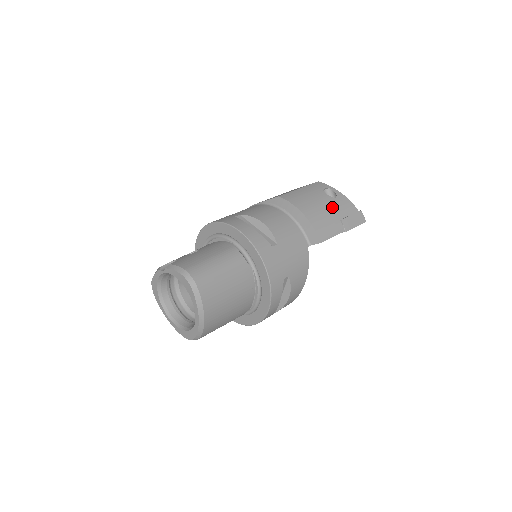
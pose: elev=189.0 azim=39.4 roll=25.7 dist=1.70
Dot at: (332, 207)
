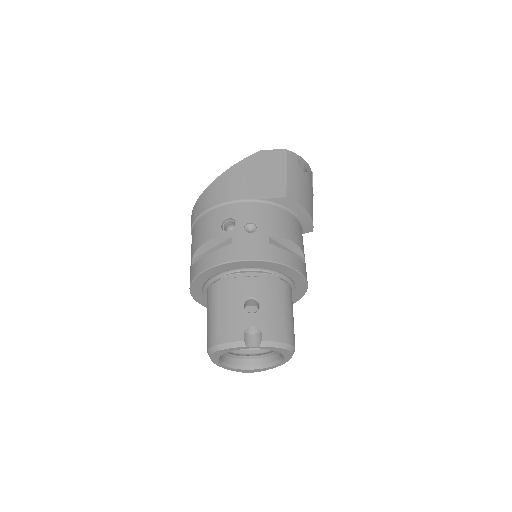
Dot at: (310, 186)
